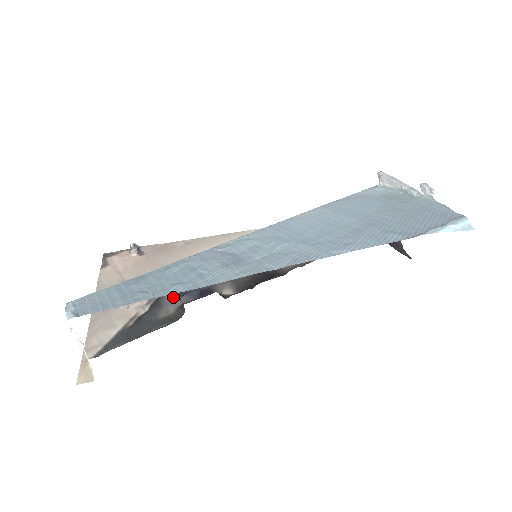
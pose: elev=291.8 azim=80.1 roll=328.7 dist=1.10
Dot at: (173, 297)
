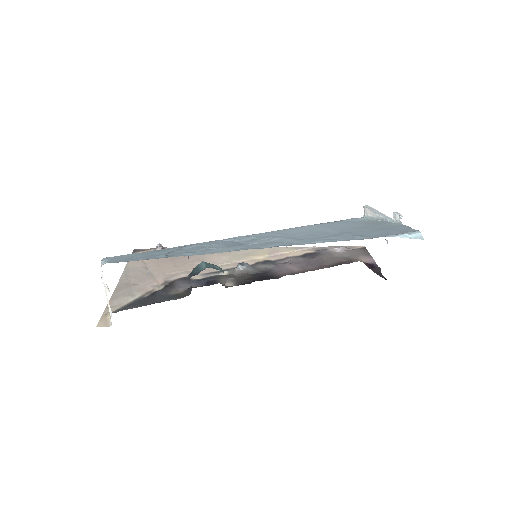
Dot at: (184, 282)
